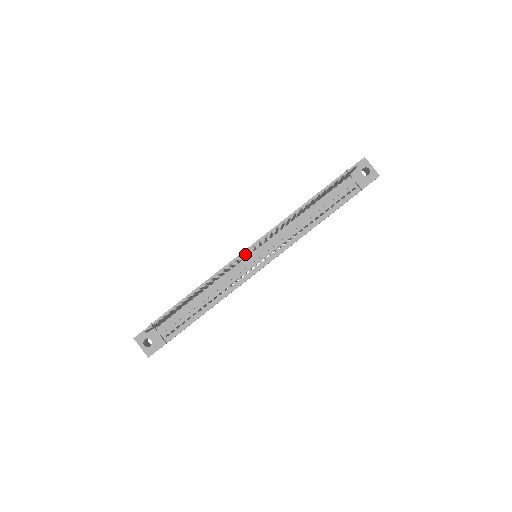
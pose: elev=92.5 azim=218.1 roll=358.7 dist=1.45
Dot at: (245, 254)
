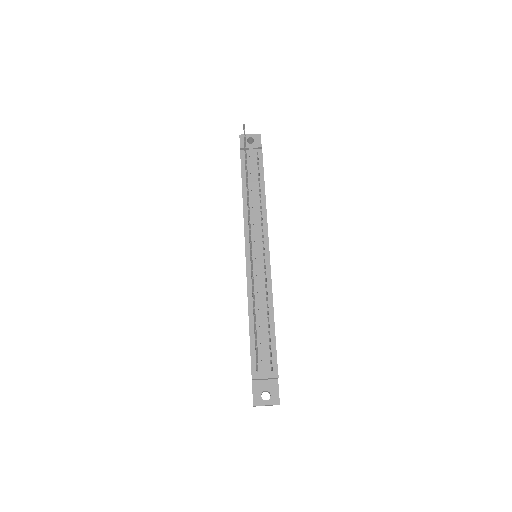
Dot at: (249, 259)
